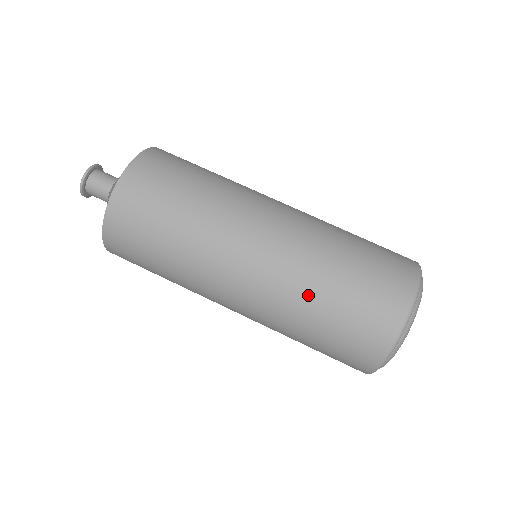
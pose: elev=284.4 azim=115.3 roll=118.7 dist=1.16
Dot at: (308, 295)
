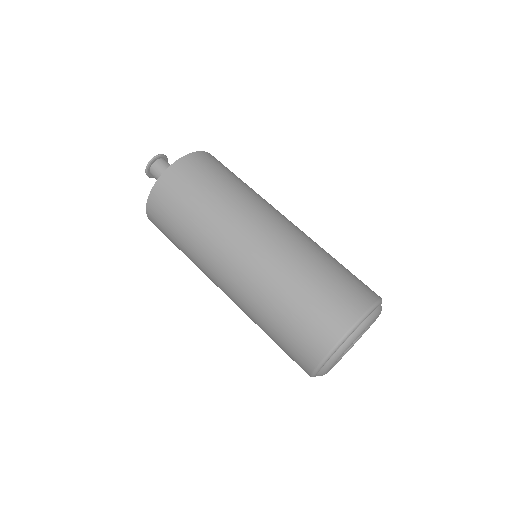
Dot at: (307, 260)
